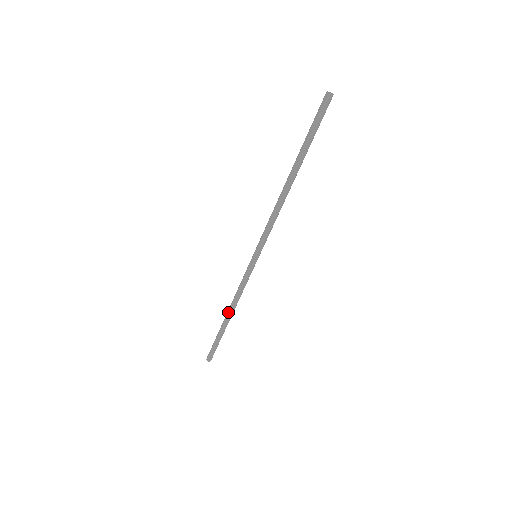
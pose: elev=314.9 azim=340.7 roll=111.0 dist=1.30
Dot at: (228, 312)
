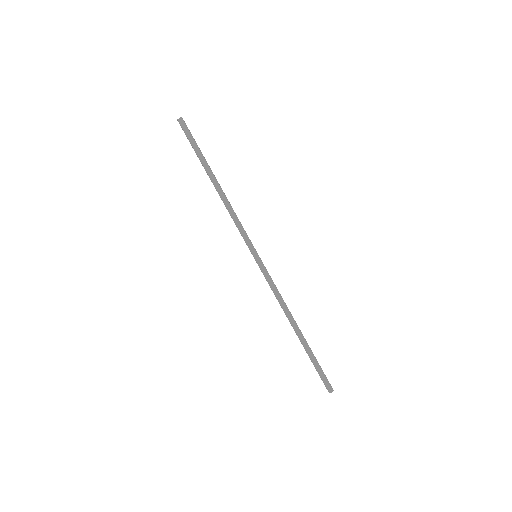
Dot at: (290, 323)
